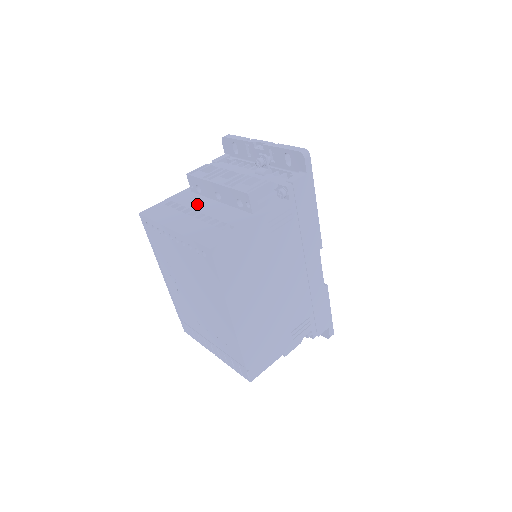
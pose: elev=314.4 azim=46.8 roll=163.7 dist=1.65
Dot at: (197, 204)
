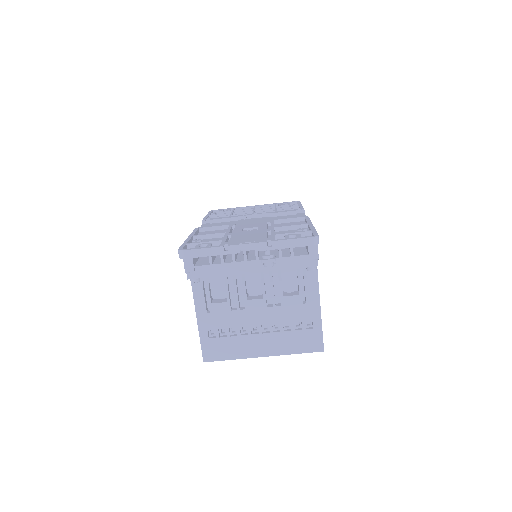
Dot at: (241, 319)
